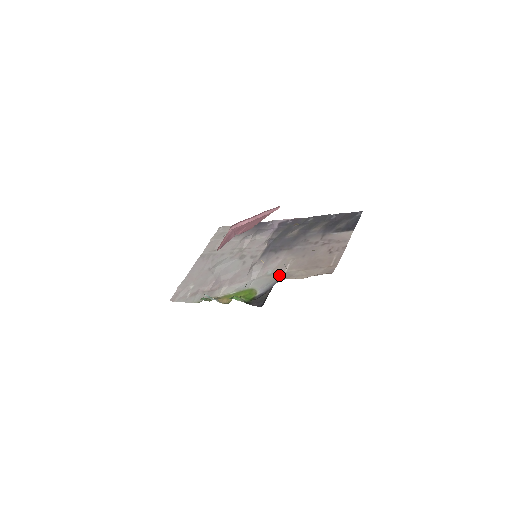
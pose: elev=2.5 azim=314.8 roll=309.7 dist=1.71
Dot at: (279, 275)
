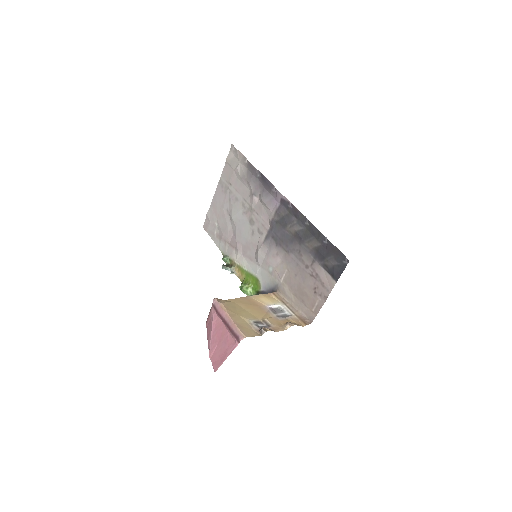
Dot at: (277, 282)
